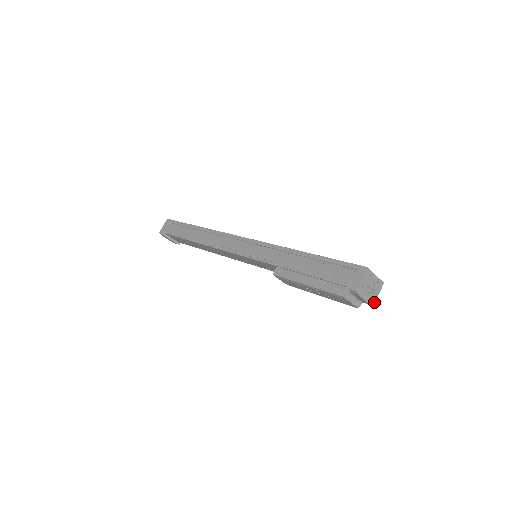
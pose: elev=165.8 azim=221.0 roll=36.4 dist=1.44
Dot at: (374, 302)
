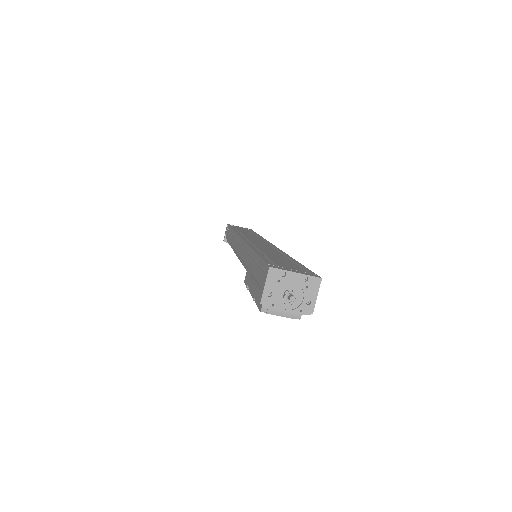
Dot at: (311, 309)
